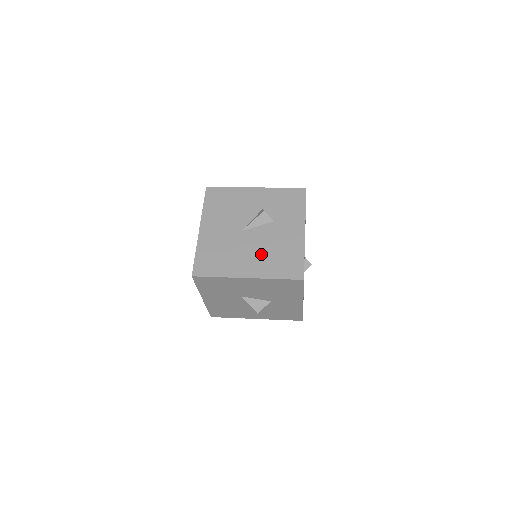
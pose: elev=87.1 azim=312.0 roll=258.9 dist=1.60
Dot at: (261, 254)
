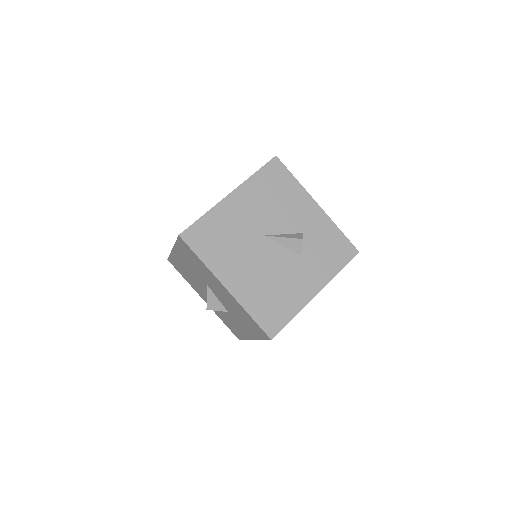
Dot at: (260, 277)
